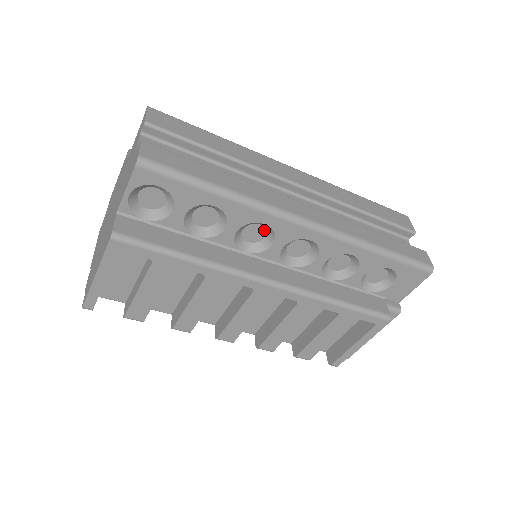
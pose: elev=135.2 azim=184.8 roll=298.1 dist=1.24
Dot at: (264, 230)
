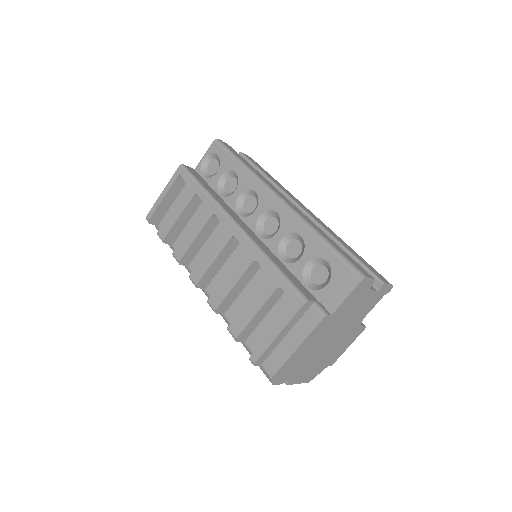
Dot at: (256, 203)
